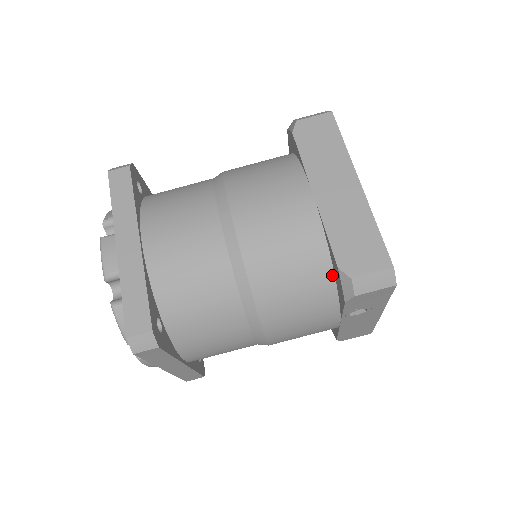
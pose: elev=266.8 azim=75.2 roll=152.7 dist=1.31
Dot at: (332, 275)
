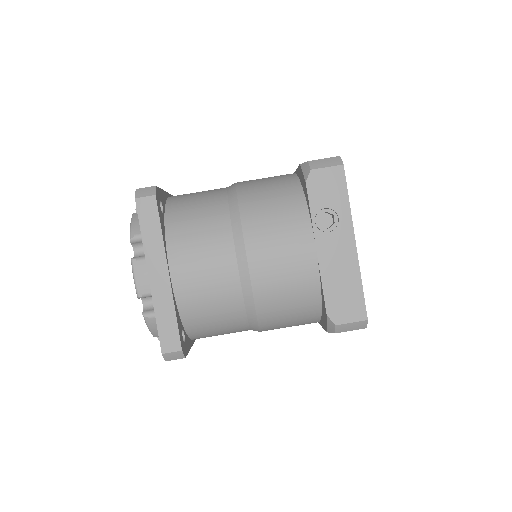
Dot at: (301, 190)
